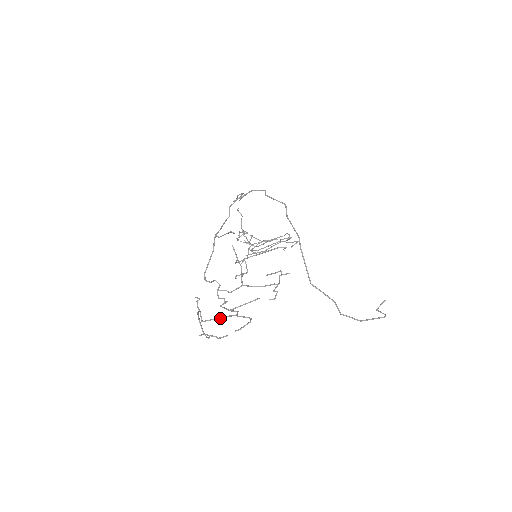
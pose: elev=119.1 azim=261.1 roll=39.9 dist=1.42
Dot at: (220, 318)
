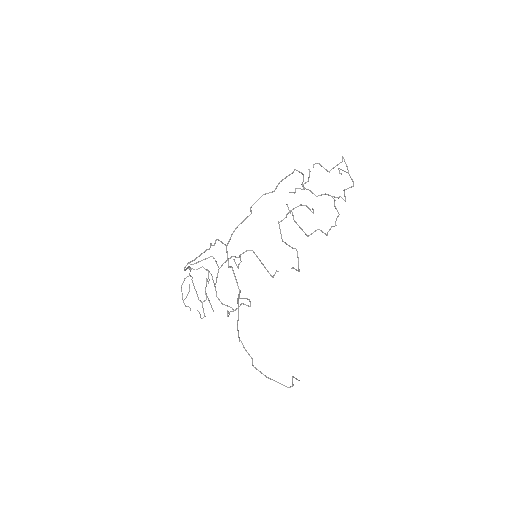
Dot at: (196, 293)
